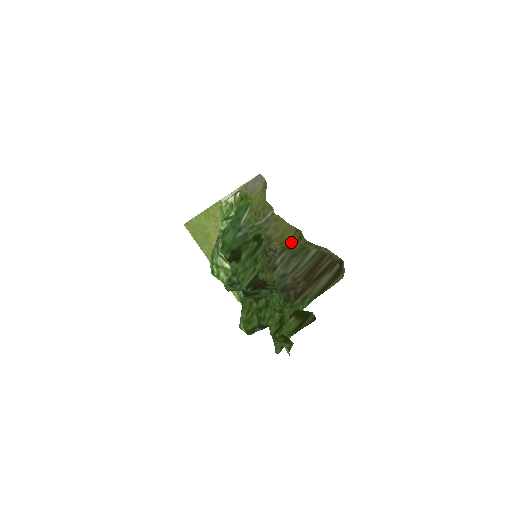
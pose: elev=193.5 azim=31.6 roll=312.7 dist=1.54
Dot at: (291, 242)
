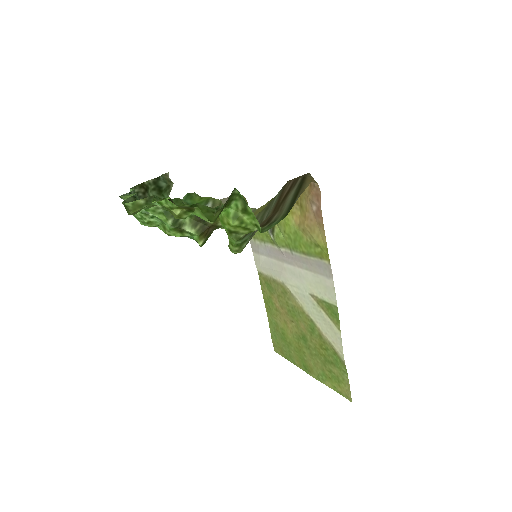
Dot at: occluded
